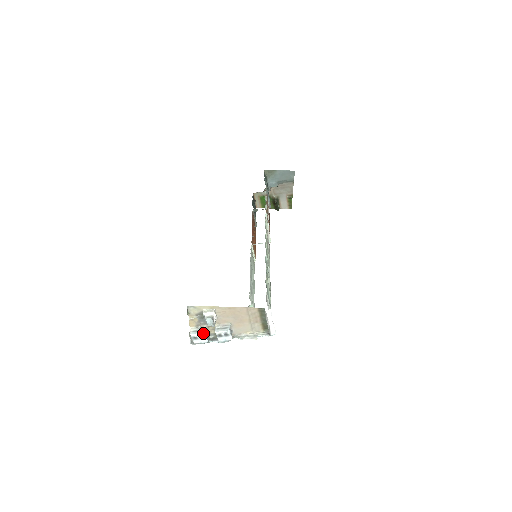
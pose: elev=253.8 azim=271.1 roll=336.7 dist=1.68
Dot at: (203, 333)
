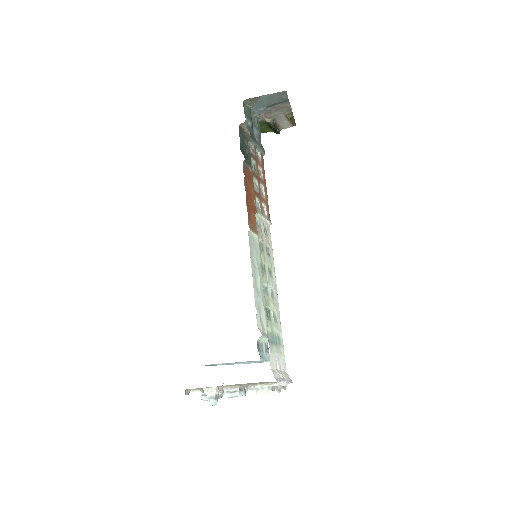
Dot at: occluded
